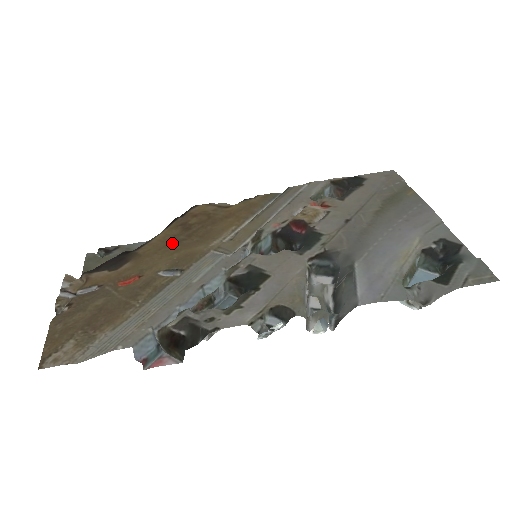
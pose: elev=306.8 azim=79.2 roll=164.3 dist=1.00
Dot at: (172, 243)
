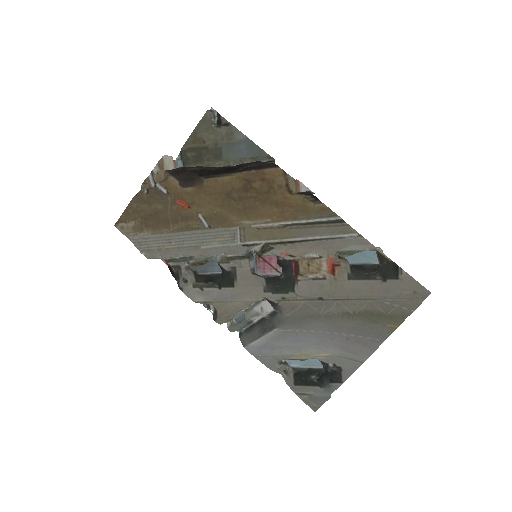
Dot at: (225, 195)
